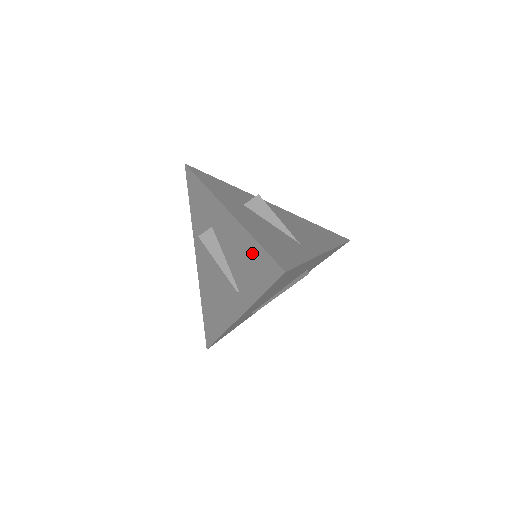
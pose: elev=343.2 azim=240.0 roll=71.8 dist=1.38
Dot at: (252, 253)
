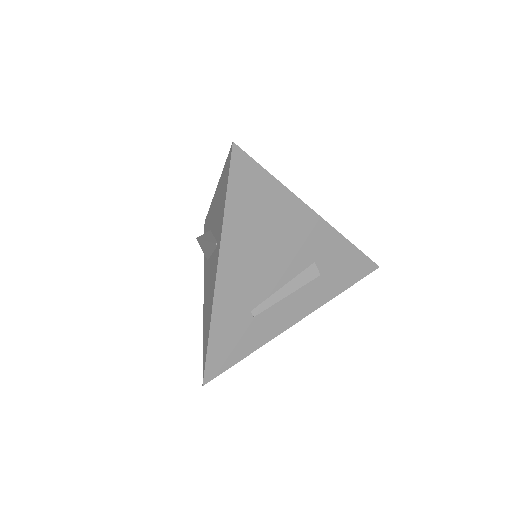
Dot at: (222, 183)
